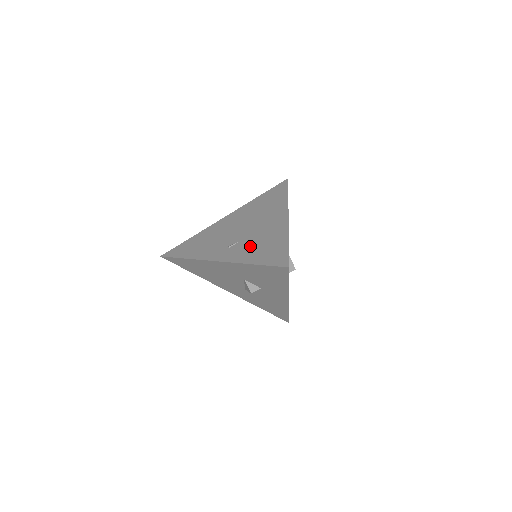
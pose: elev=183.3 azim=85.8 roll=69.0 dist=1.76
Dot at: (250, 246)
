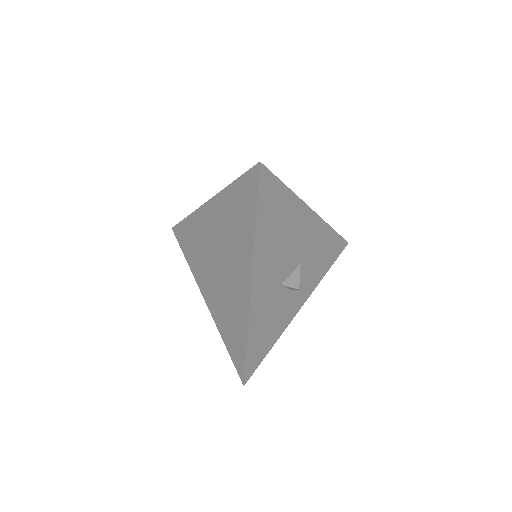
Dot at: (222, 306)
